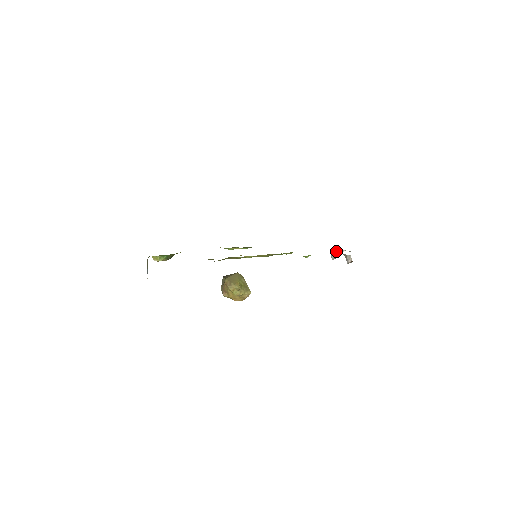
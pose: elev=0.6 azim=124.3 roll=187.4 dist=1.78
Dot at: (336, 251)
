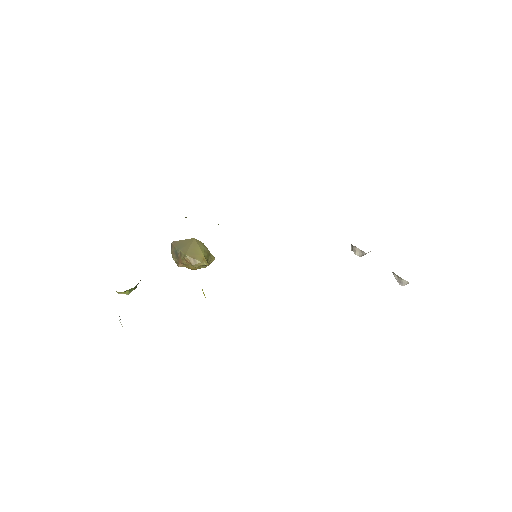
Dot at: occluded
